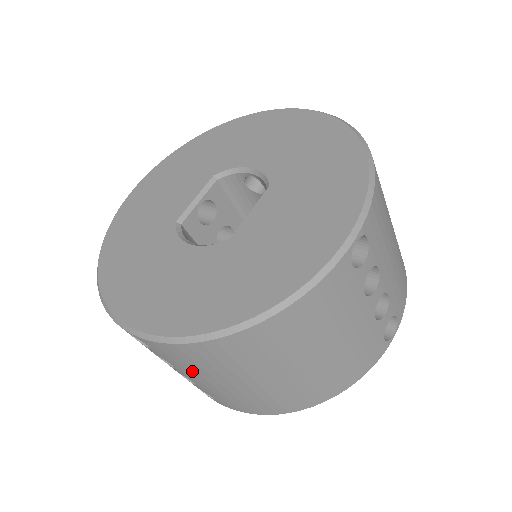
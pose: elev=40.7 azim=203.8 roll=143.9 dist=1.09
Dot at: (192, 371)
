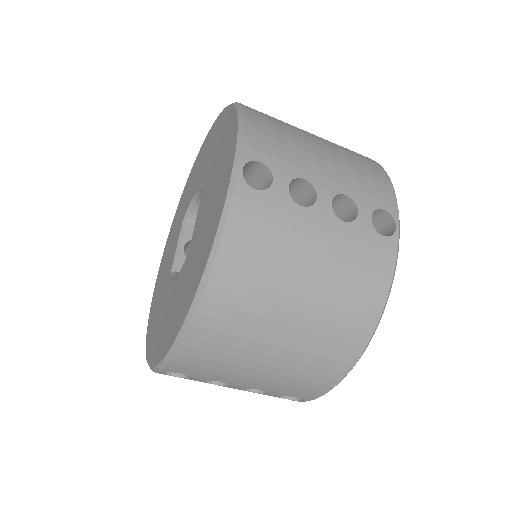
Dot at: (228, 374)
